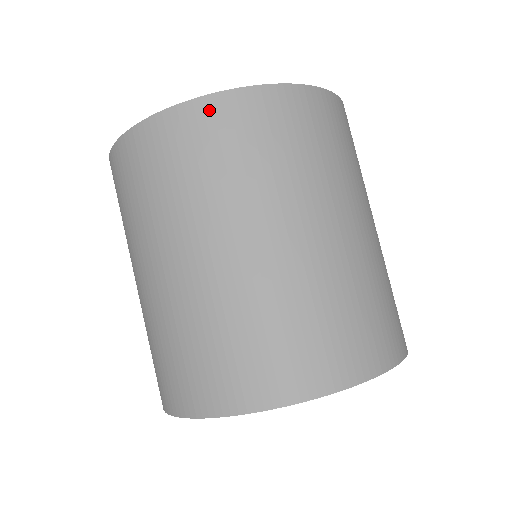
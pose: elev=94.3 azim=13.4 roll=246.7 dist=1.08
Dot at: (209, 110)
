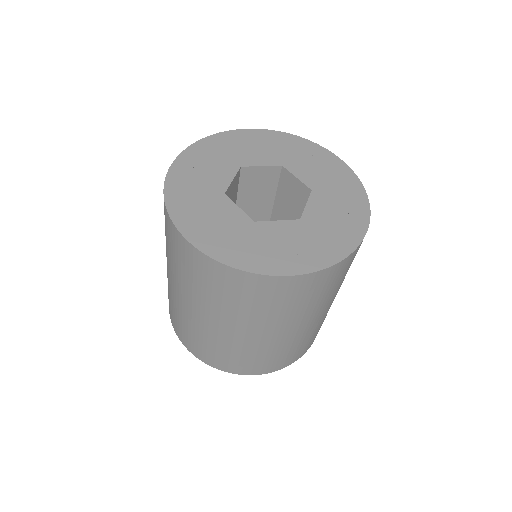
Dot at: (294, 282)
